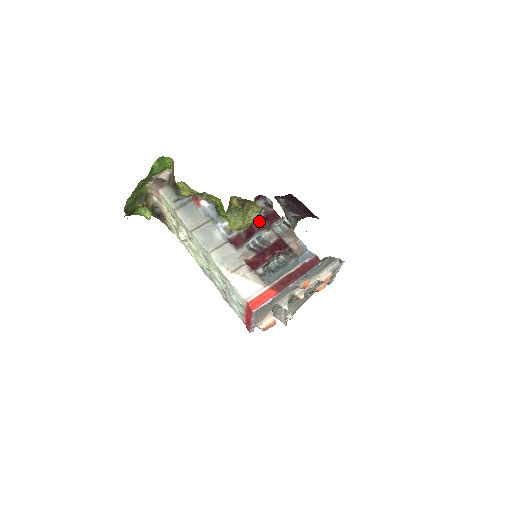
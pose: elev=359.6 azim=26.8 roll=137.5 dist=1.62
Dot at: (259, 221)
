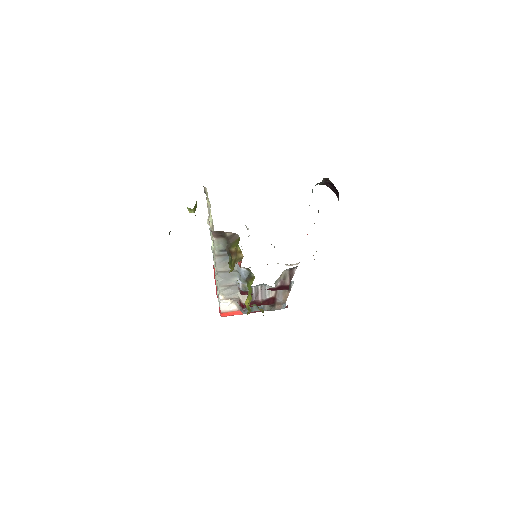
Dot at: (272, 288)
